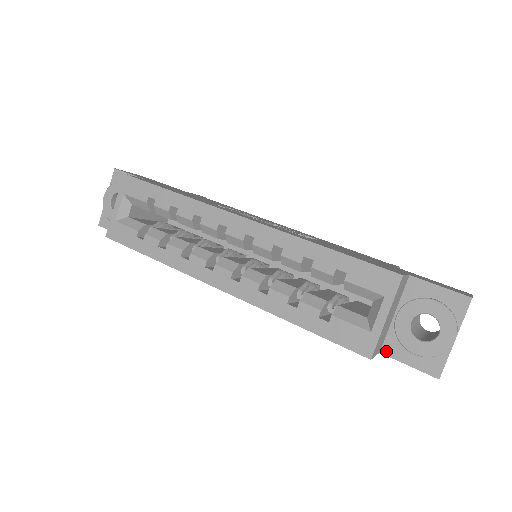
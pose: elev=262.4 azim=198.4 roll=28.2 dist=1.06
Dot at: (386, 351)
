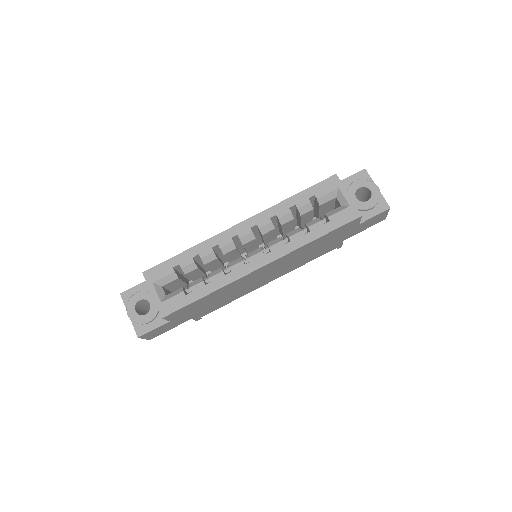
Dot at: (361, 221)
